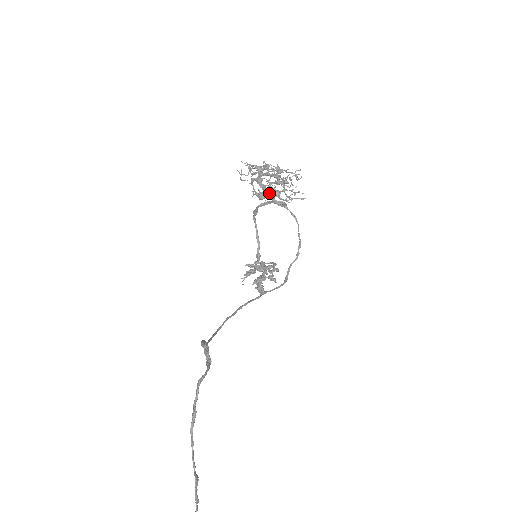
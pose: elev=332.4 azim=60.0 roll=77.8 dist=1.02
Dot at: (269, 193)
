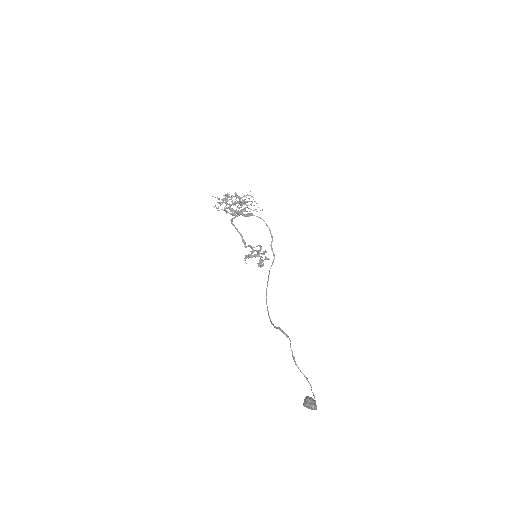
Dot at: occluded
